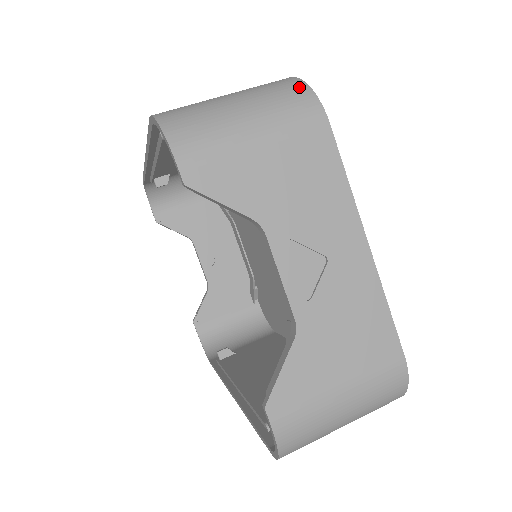
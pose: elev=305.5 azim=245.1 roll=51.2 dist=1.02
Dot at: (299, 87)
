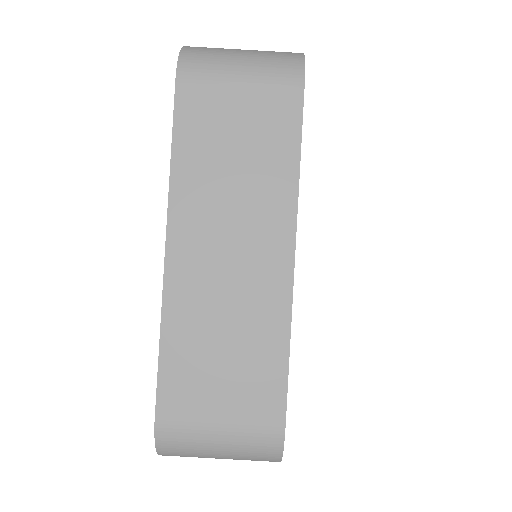
Dot at: (274, 459)
